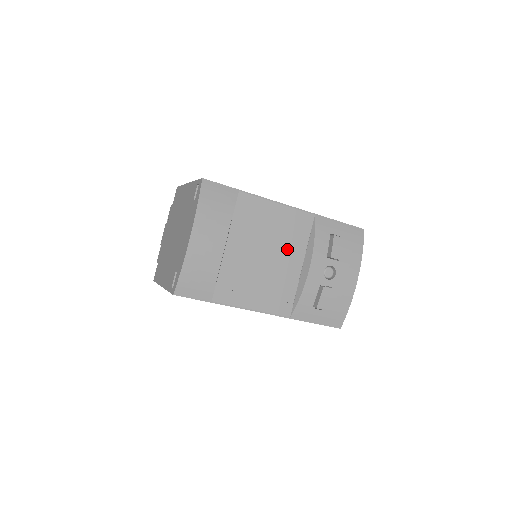
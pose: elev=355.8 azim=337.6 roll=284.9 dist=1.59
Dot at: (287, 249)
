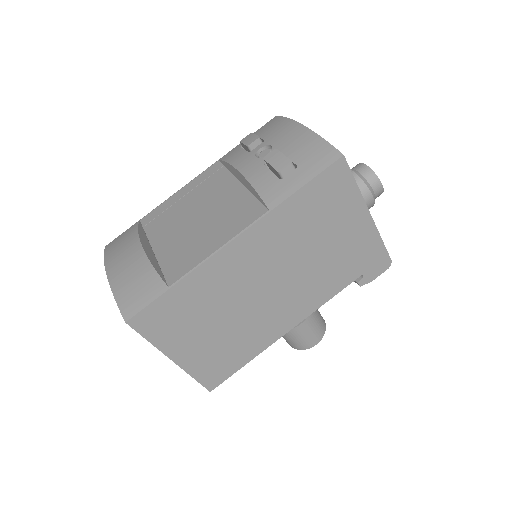
Dot at: (214, 194)
